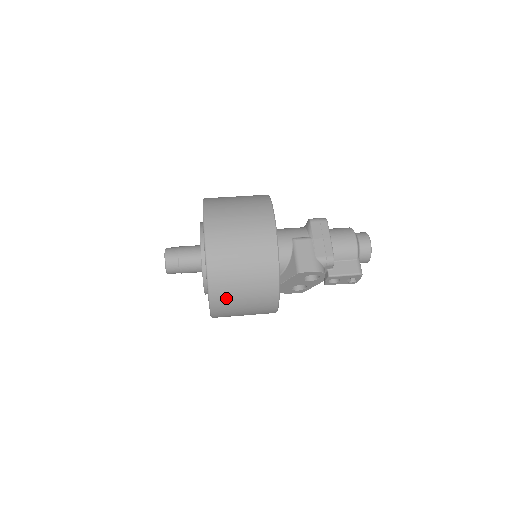
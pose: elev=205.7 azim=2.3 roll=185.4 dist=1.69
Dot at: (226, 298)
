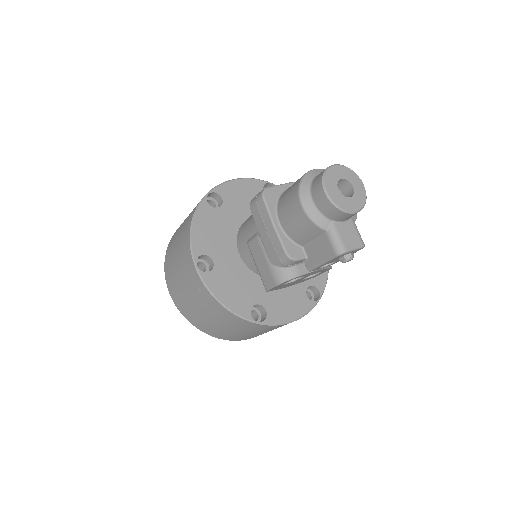
Dot at: (235, 337)
